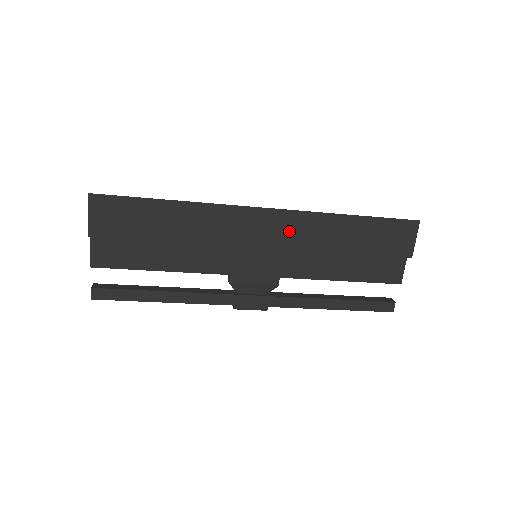
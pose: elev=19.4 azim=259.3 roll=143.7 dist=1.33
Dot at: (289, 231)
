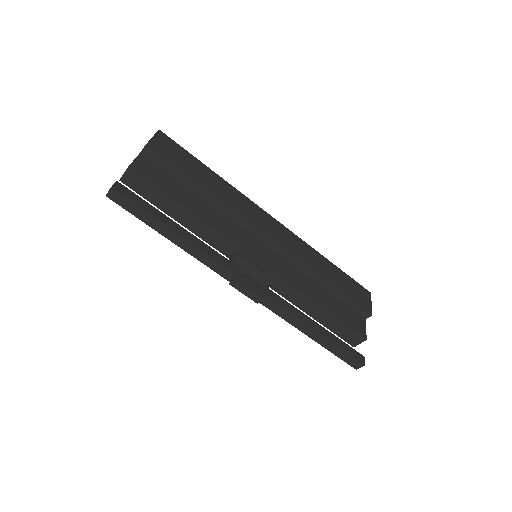
Dot at: (289, 242)
